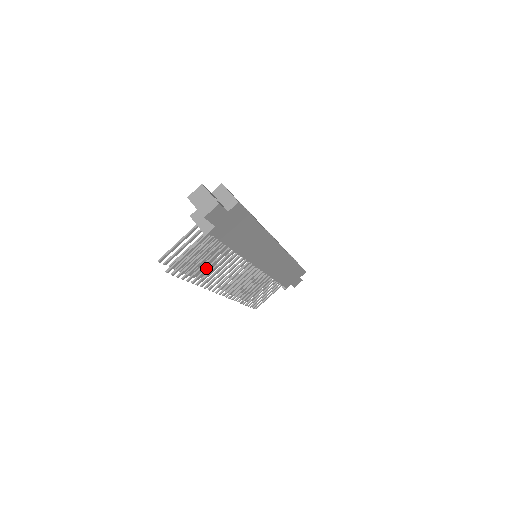
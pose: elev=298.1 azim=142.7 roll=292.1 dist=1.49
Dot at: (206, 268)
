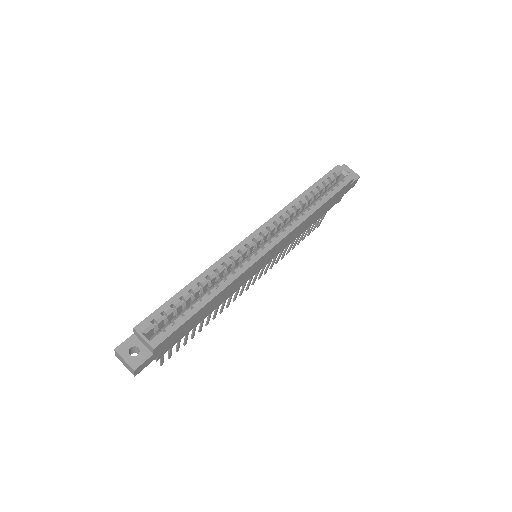
Dot at: (200, 324)
